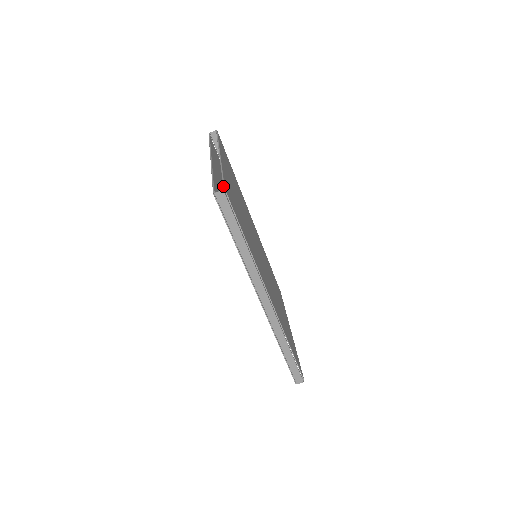
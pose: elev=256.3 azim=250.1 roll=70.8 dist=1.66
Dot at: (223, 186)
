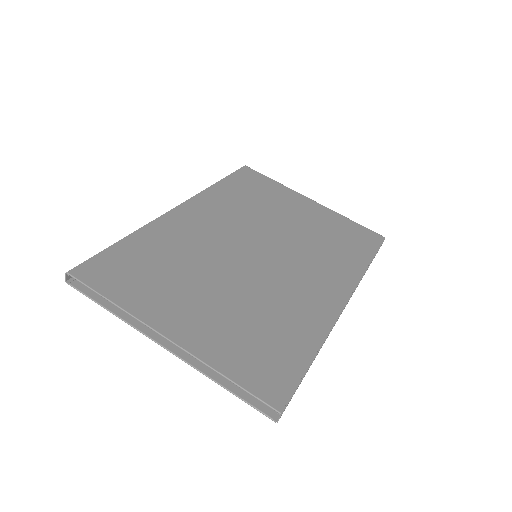
Dot at: occluded
